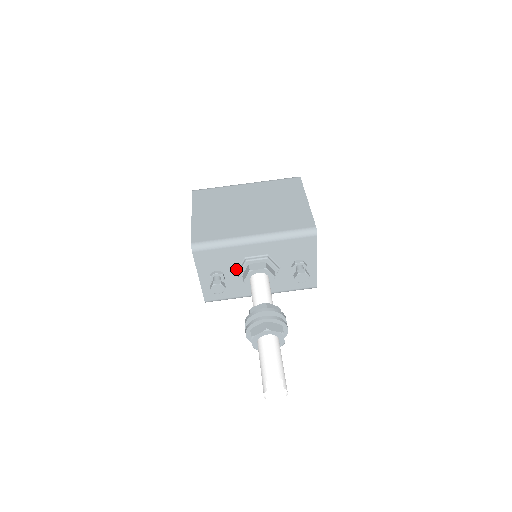
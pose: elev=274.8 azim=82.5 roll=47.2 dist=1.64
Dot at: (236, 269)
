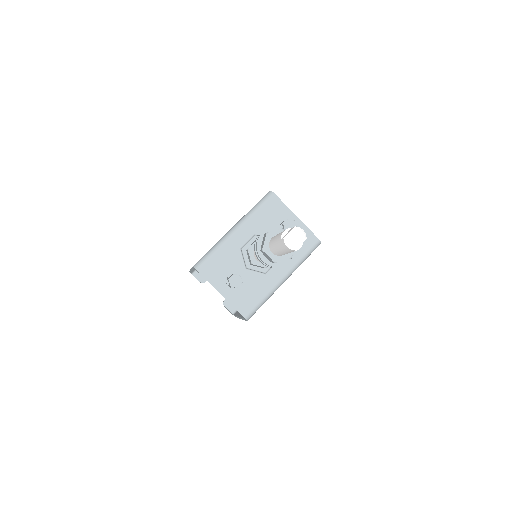
Dot at: (242, 265)
